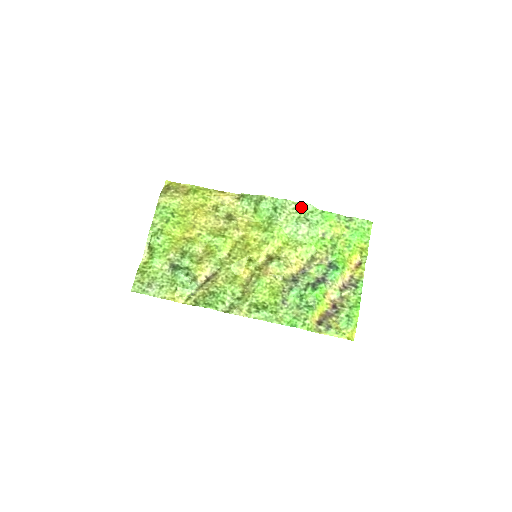
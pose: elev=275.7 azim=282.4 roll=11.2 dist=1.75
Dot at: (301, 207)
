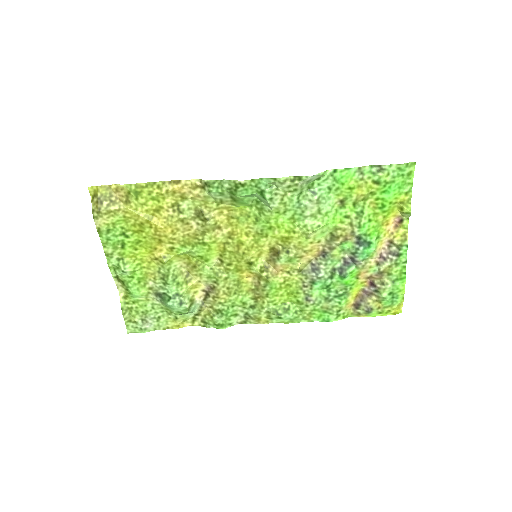
Dot at: (300, 183)
